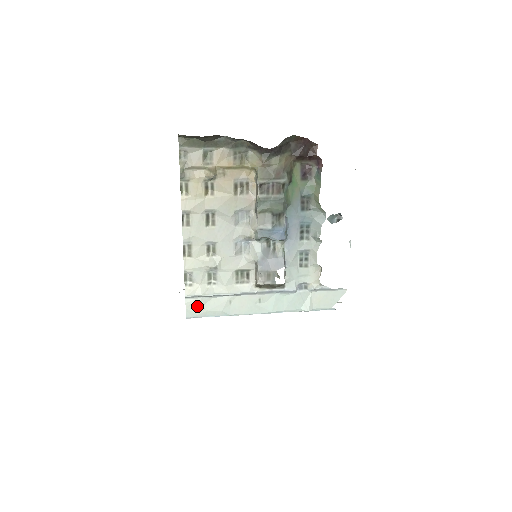
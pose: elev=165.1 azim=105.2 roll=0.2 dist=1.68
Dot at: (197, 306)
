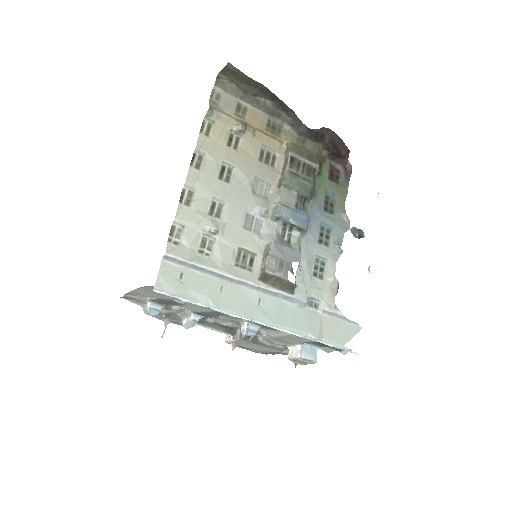
Dot at: (175, 277)
